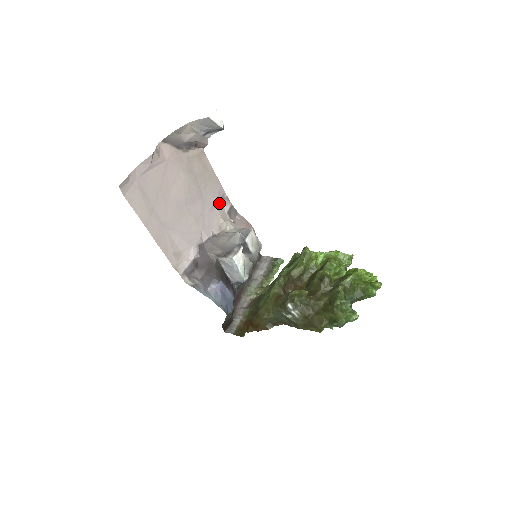
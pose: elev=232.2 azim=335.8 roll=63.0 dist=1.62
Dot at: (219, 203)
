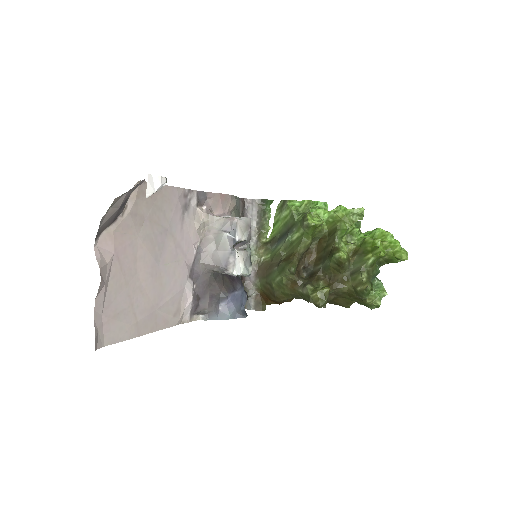
Dot at: (185, 208)
